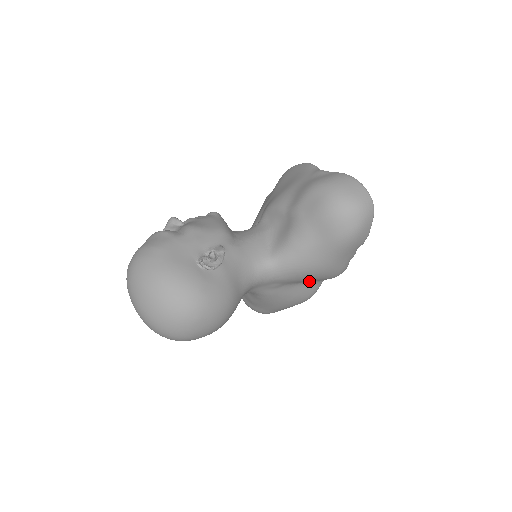
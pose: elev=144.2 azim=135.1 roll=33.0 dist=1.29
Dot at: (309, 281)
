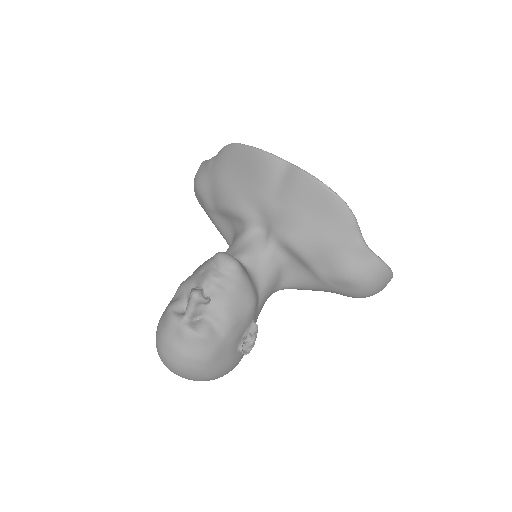
Dot at: occluded
